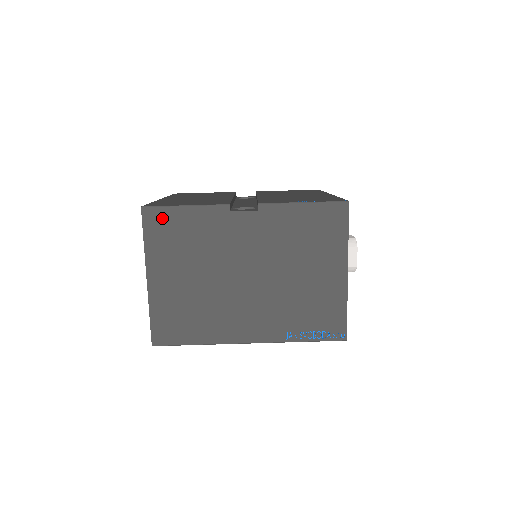
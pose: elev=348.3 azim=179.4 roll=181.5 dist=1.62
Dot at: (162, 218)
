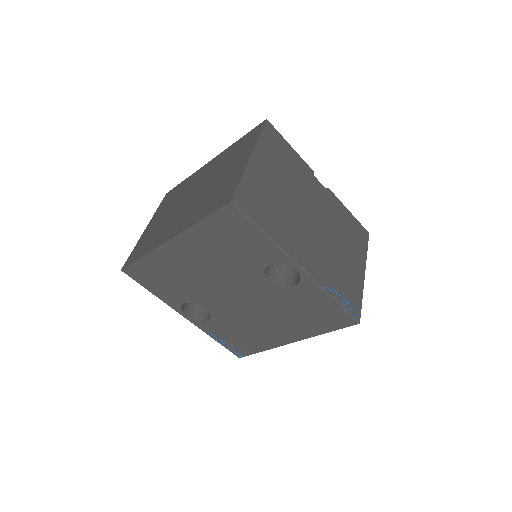
Dot at: (276, 137)
